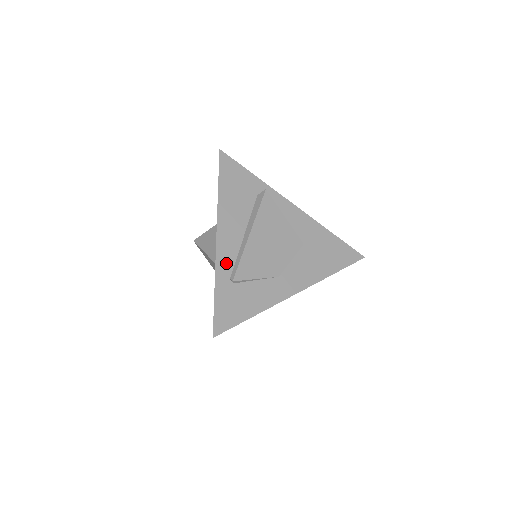
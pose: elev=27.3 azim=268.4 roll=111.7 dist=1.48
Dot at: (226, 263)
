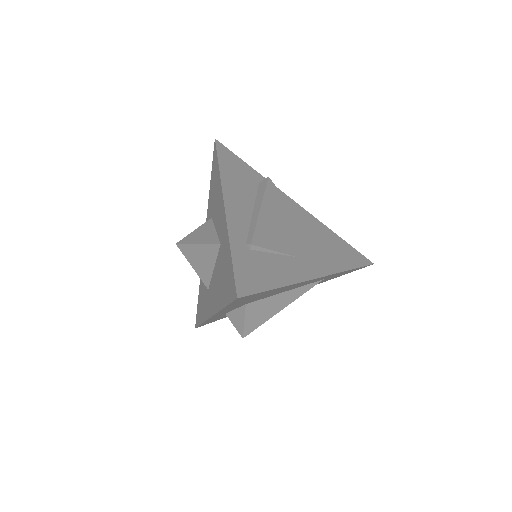
Dot at: (239, 229)
